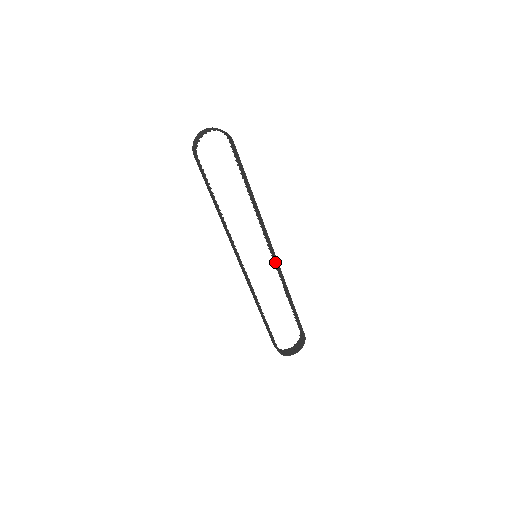
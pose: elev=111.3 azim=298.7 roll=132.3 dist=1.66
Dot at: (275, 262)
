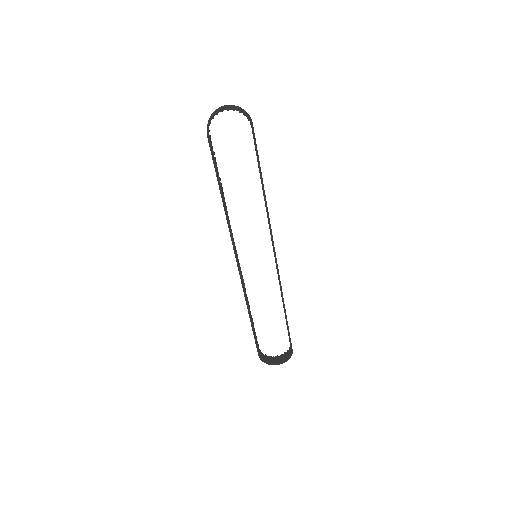
Dot at: (276, 268)
